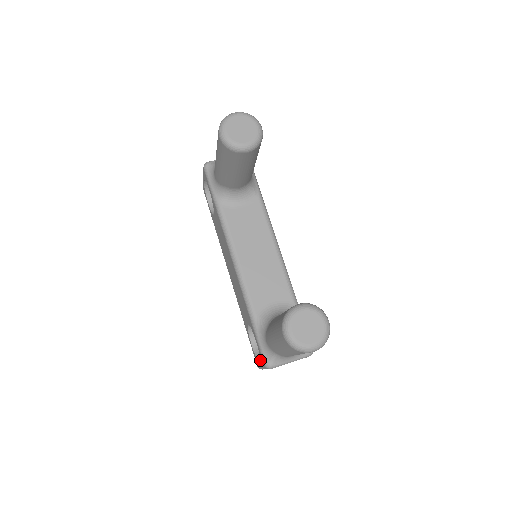
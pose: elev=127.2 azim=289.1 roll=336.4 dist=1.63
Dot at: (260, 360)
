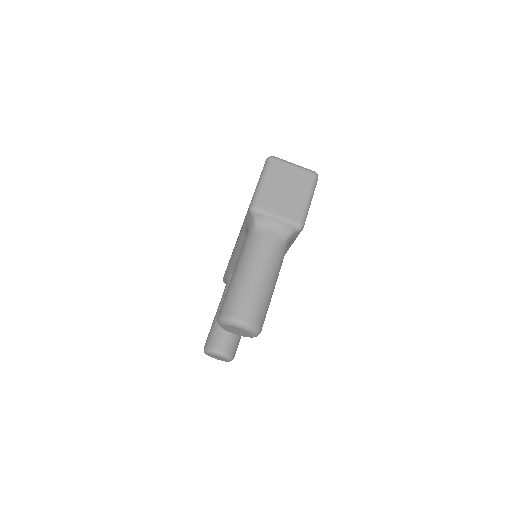
Dot at: occluded
